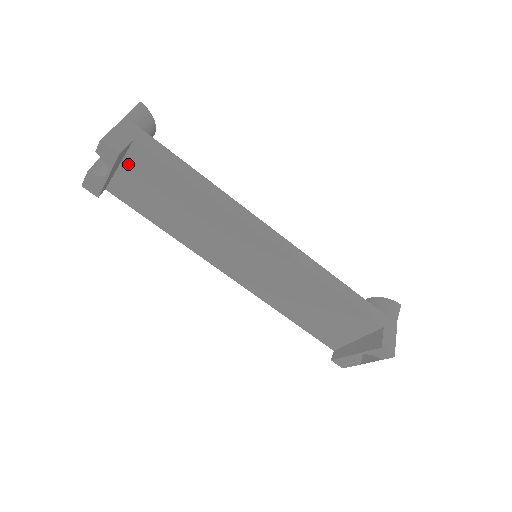
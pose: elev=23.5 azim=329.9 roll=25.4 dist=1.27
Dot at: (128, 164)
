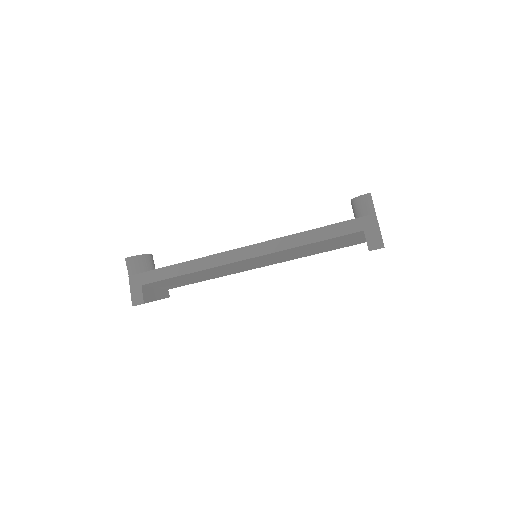
Dot at: (156, 286)
